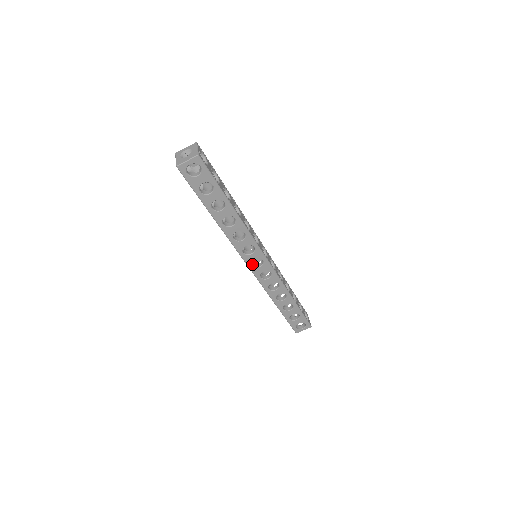
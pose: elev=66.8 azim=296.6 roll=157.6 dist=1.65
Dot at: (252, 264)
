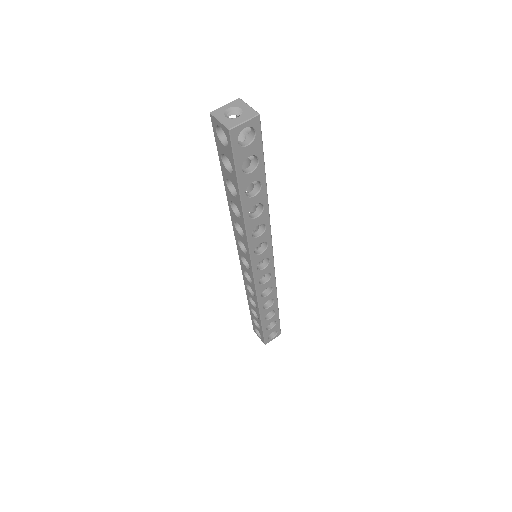
Dot at: (255, 266)
